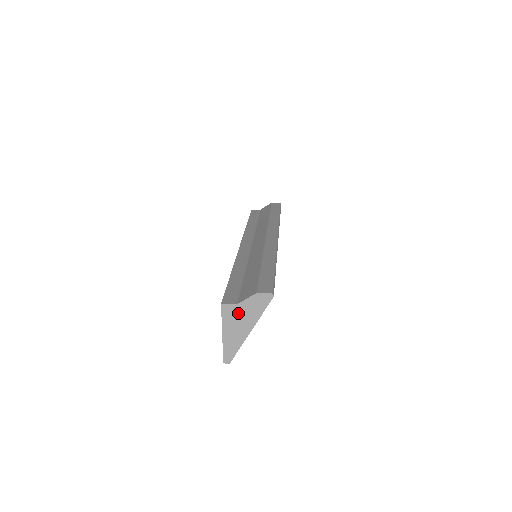
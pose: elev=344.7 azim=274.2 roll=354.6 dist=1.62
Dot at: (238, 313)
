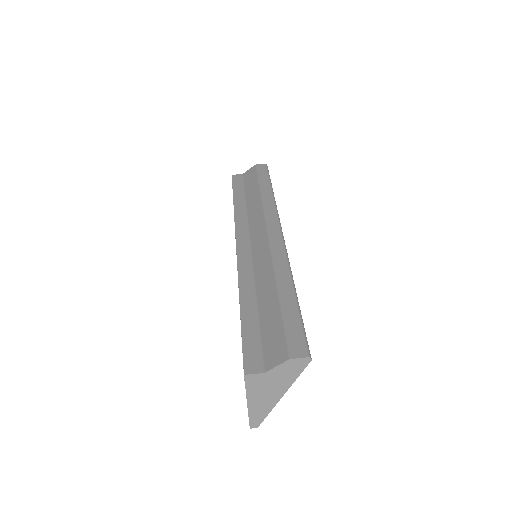
Dot at: (266, 381)
